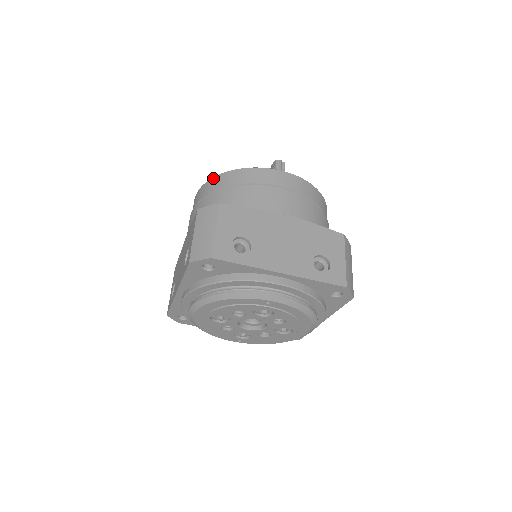
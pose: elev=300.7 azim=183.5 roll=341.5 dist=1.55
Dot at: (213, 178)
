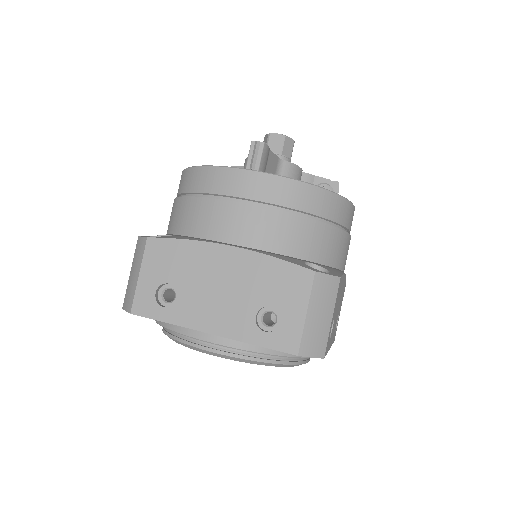
Dot at: (182, 172)
